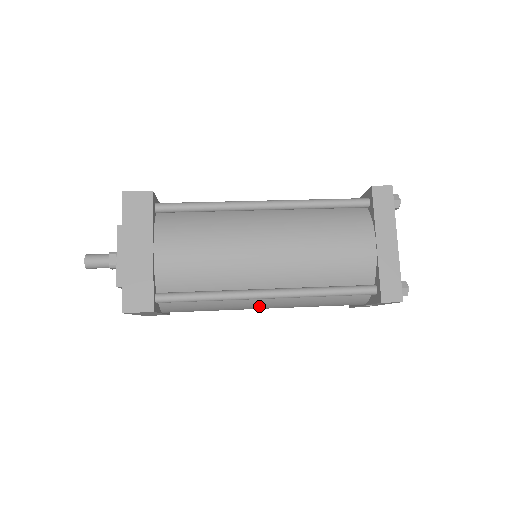
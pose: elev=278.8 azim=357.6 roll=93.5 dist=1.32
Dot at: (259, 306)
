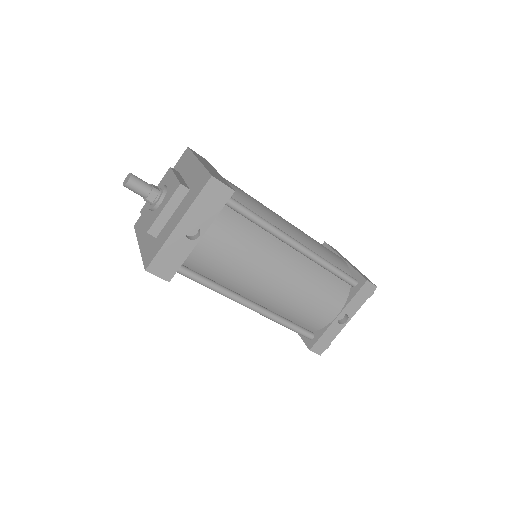
Dot at: (280, 267)
